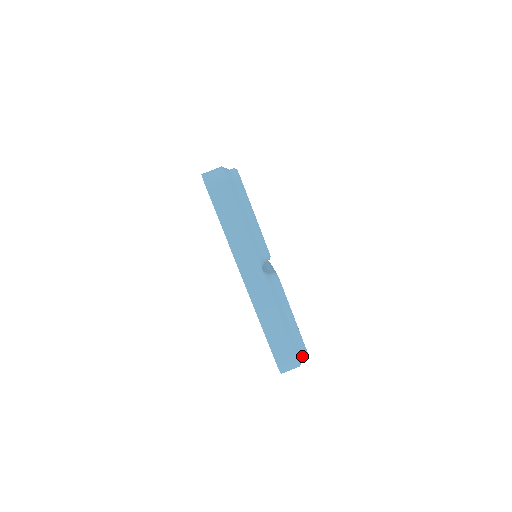
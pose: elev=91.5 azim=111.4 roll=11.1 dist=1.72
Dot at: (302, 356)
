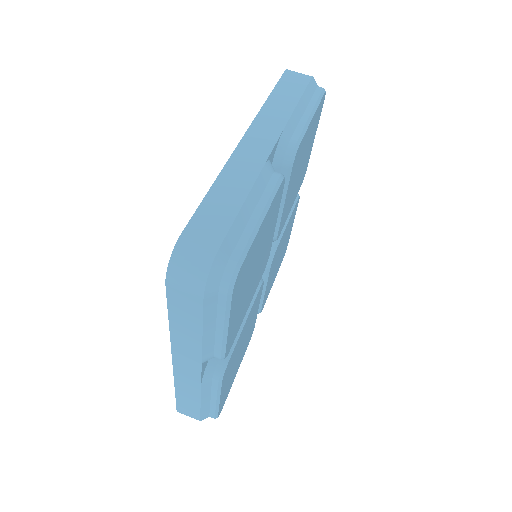
Dot at: (225, 269)
